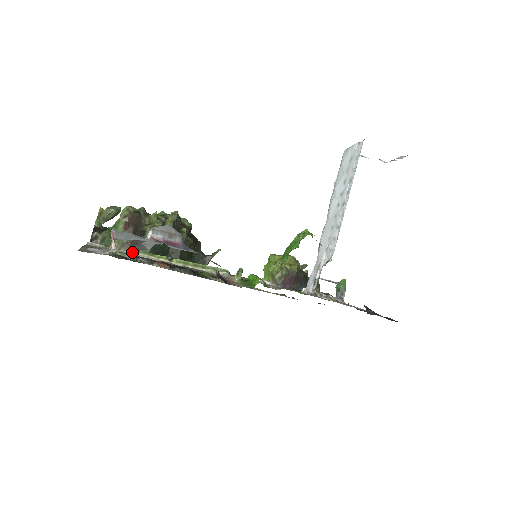
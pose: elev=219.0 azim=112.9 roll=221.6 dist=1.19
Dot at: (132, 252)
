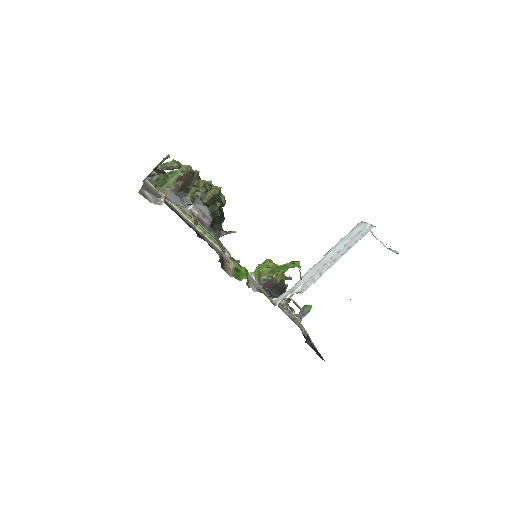
Dot at: (172, 203)
